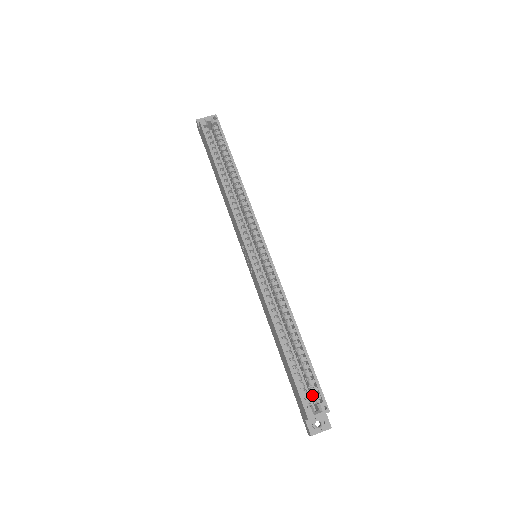
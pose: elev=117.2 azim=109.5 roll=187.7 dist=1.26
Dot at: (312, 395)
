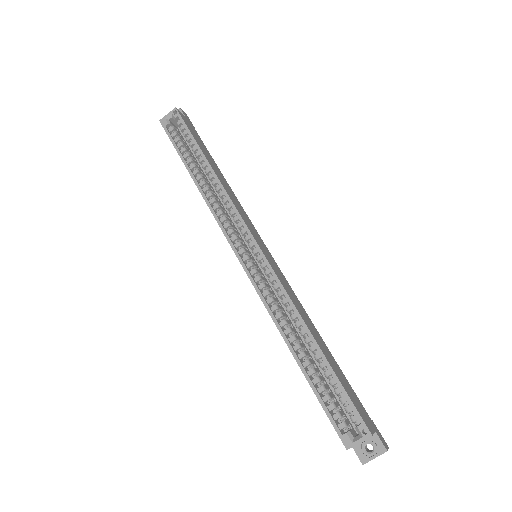
Dot at: (349, 415)
